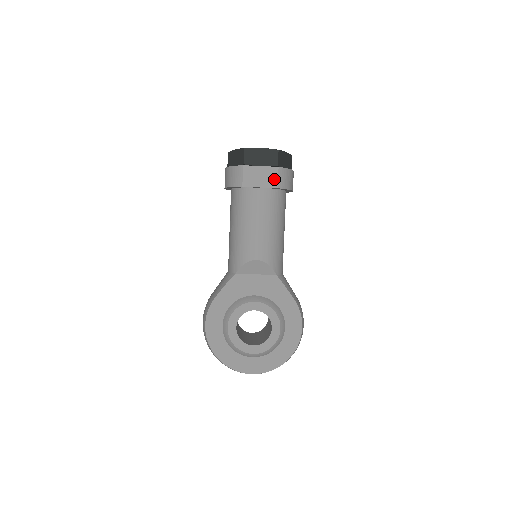
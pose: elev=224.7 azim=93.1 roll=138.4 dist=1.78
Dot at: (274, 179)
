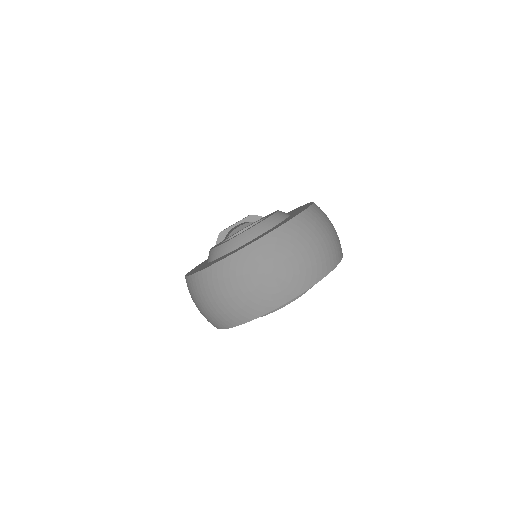
Dot at: occluded
